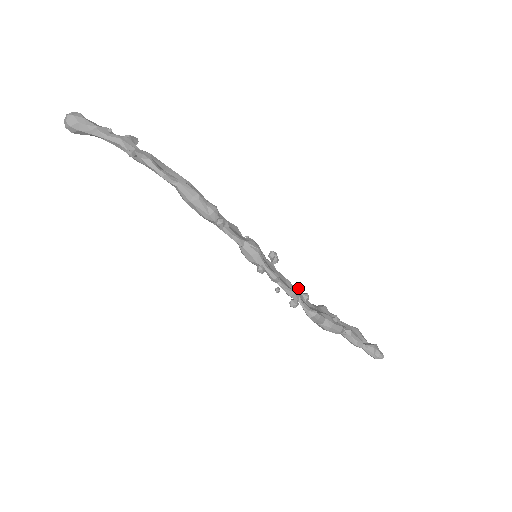
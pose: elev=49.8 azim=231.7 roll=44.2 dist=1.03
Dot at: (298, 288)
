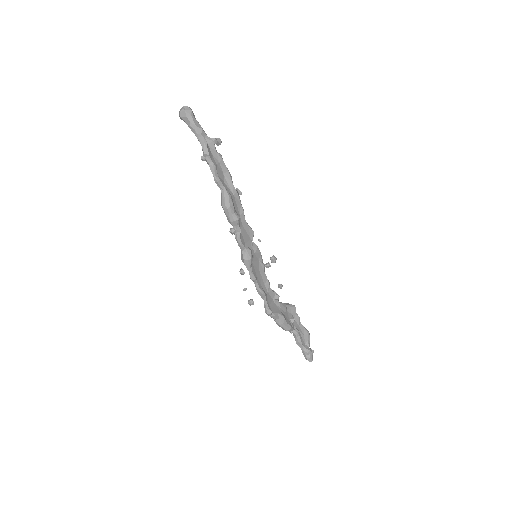
Dot at: occluded
